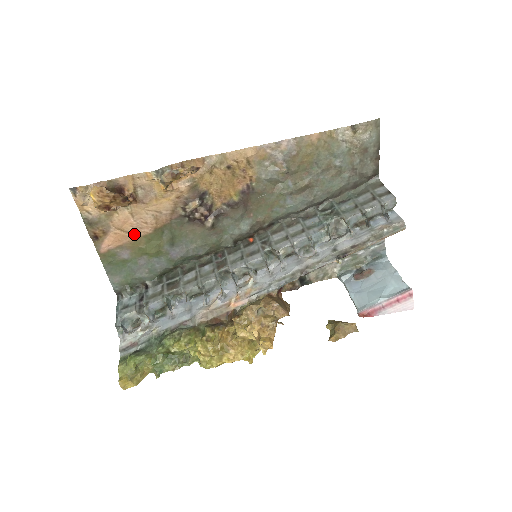
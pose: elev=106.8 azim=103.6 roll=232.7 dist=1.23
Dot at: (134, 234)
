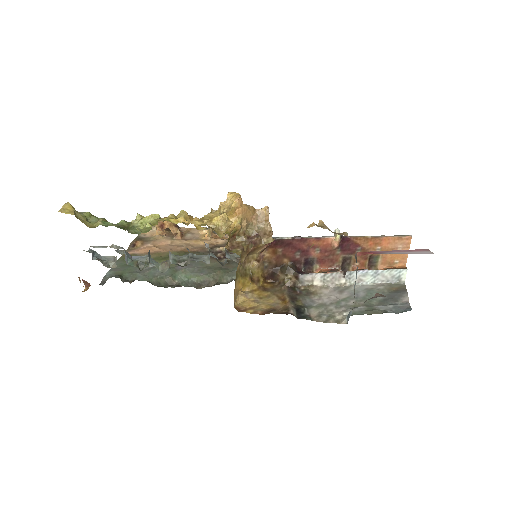
Dot at: (162, 250)
